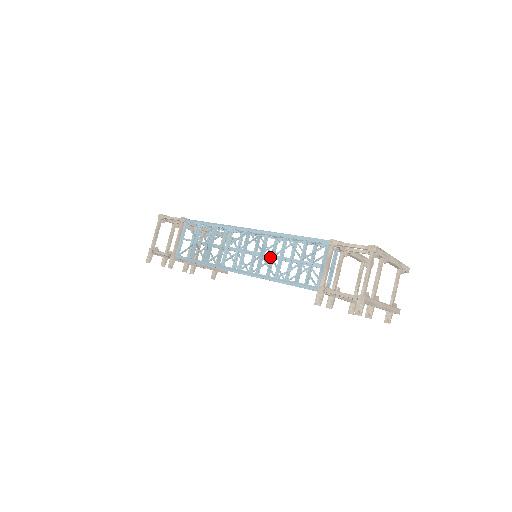
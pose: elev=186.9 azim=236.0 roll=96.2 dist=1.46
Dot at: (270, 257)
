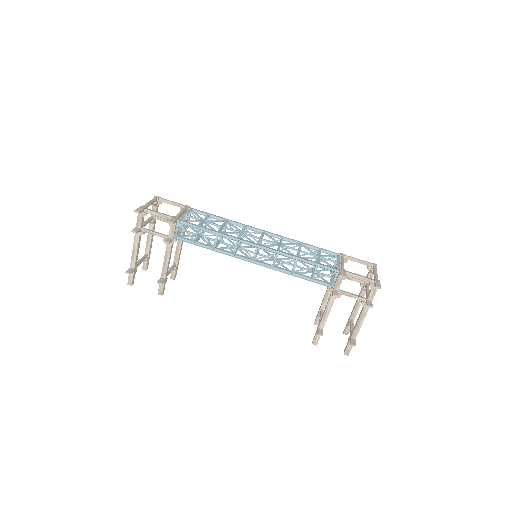
Dot at: occluded
